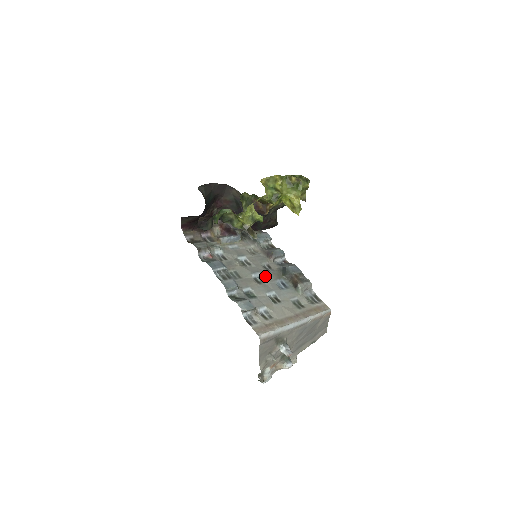
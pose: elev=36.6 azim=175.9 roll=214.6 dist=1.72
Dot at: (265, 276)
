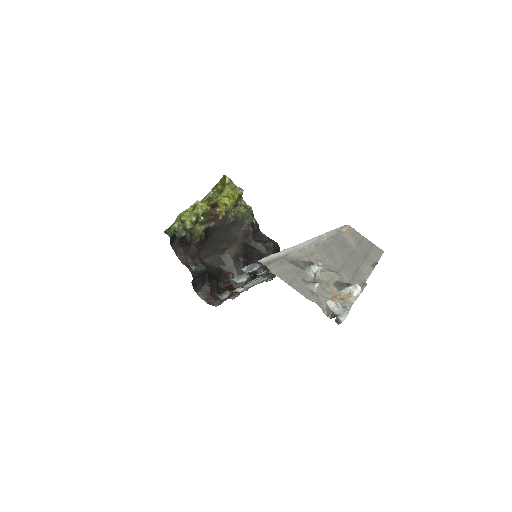
Dot at: occluded
